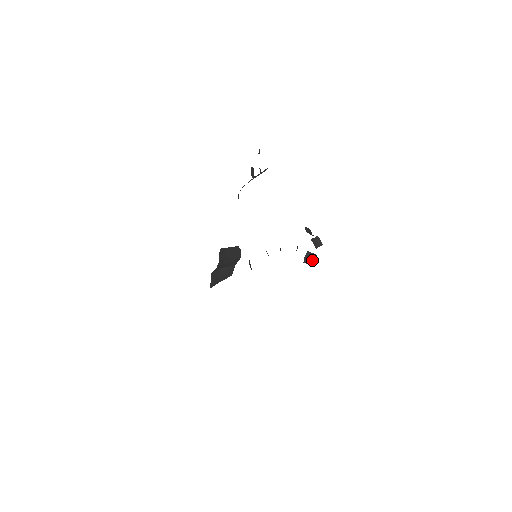
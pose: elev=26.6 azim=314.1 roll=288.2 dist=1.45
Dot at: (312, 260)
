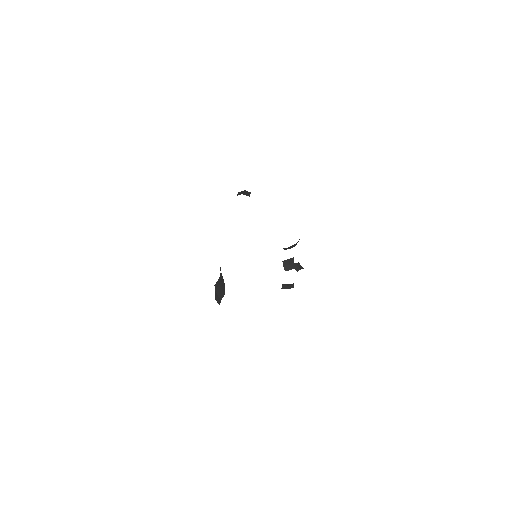
Dot at: (291, 285)
